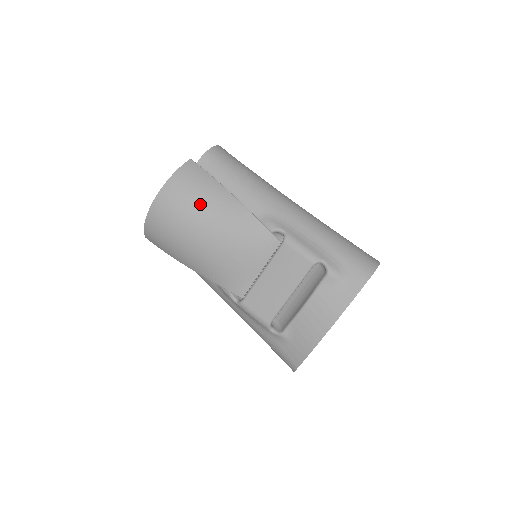
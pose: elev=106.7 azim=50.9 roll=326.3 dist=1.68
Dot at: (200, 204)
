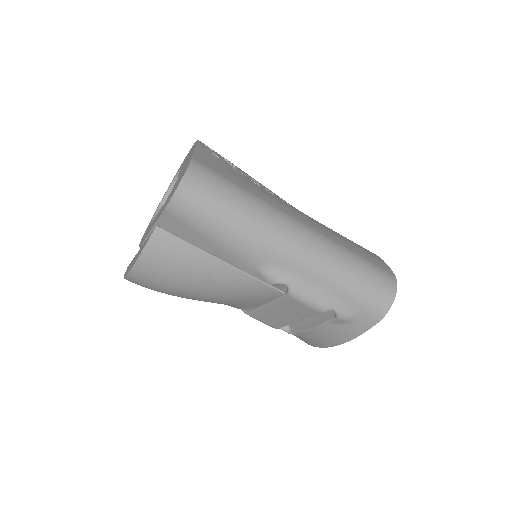
Dot at: (184, 279)
